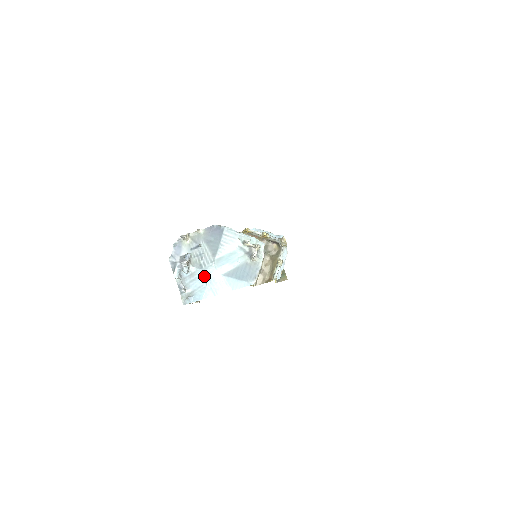
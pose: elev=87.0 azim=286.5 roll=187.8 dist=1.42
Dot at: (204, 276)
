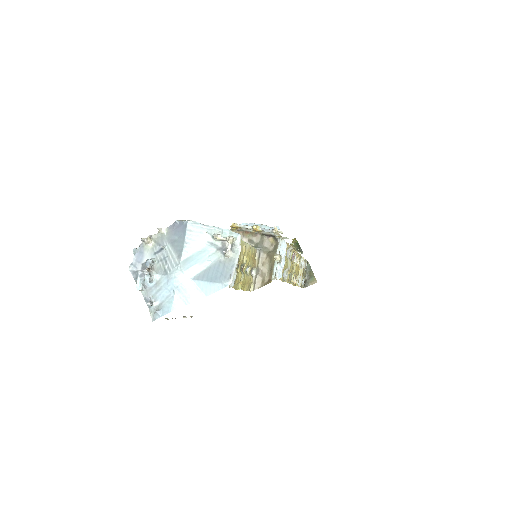
Dot at: (170, 283)
